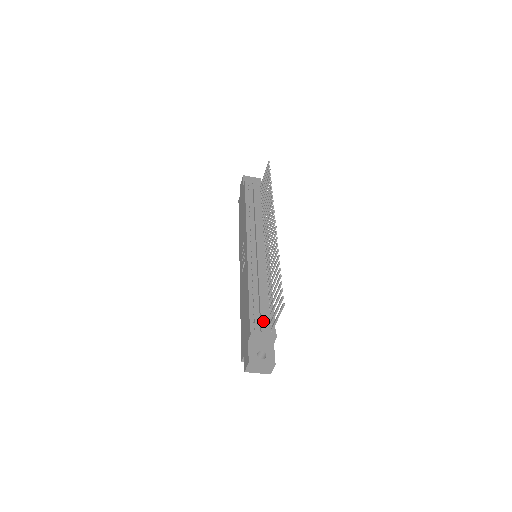
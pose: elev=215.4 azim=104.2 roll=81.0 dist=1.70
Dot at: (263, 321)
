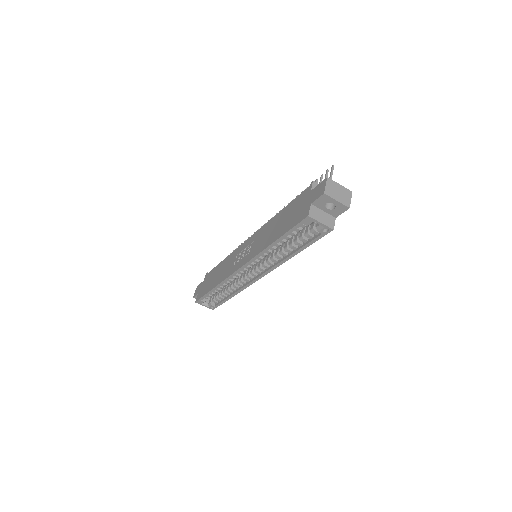
Dot at: occluded
